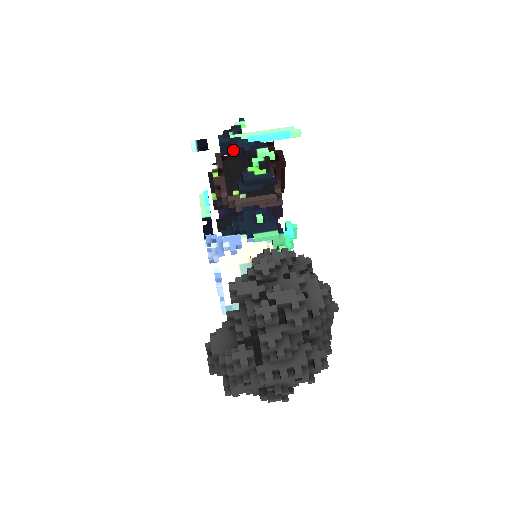
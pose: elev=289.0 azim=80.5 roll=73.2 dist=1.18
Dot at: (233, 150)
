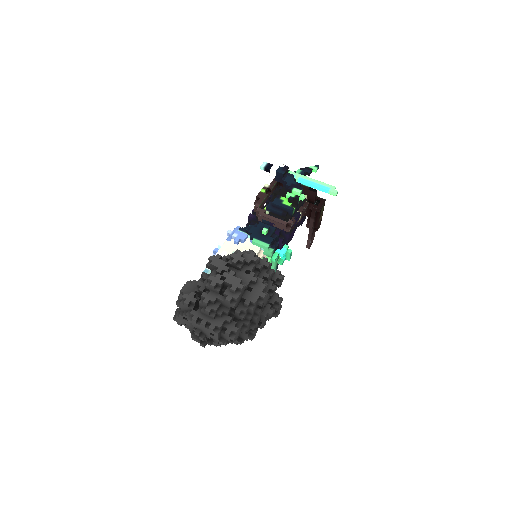
Dot at: (282, 181)
